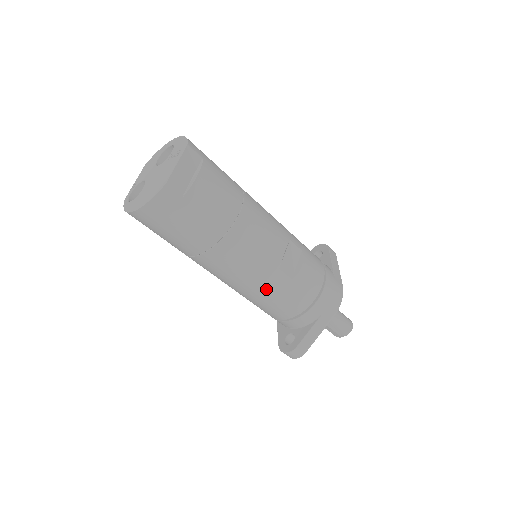
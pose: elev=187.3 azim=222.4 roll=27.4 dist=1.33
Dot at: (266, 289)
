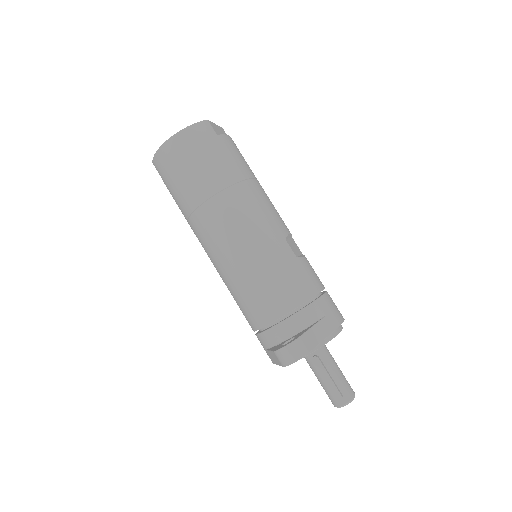
Dot at: (271, 255)
